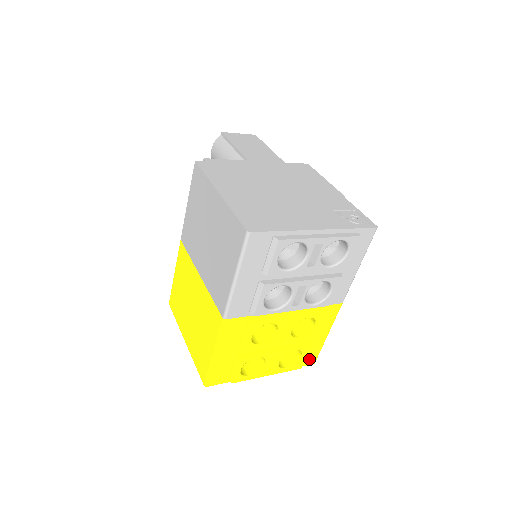
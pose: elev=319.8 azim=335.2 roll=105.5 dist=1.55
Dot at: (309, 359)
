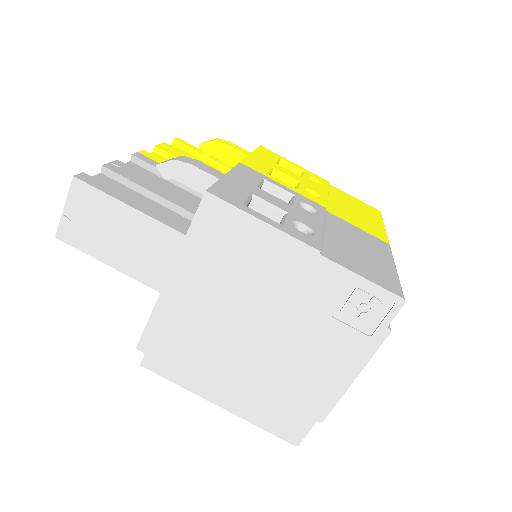
Dot at: occluded
